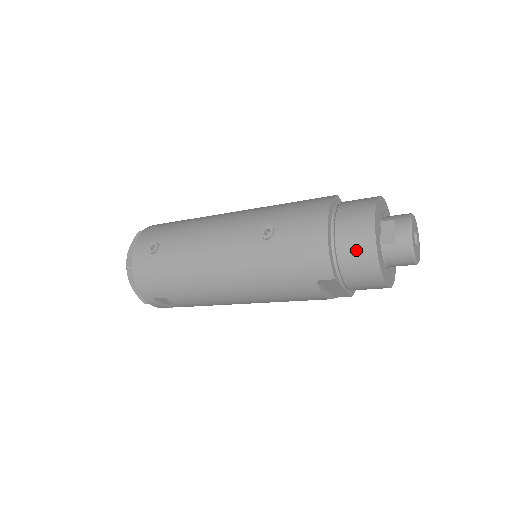
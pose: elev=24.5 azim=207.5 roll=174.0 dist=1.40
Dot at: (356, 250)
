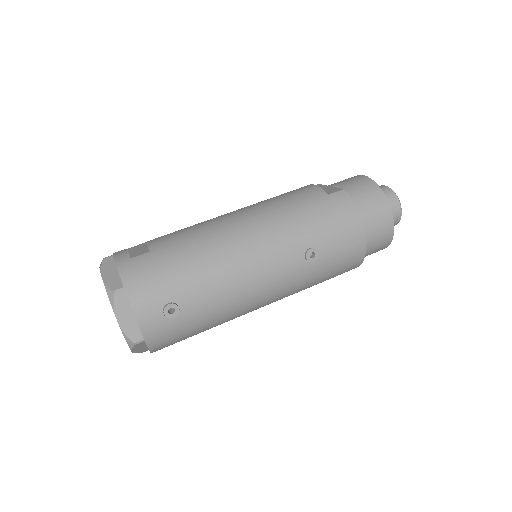
Dot at: (379, 244)
